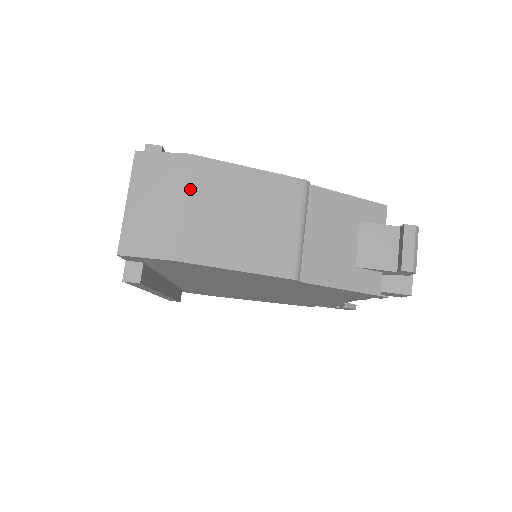
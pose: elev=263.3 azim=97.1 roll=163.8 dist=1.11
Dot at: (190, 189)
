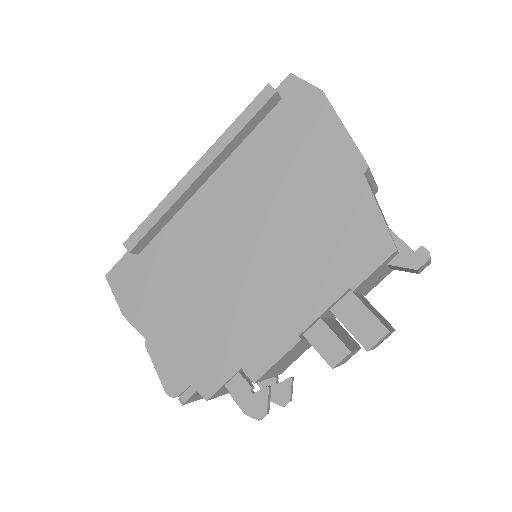
Dot at: occluded
